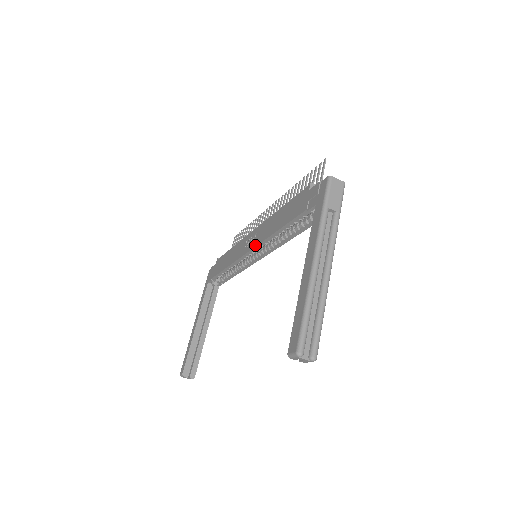
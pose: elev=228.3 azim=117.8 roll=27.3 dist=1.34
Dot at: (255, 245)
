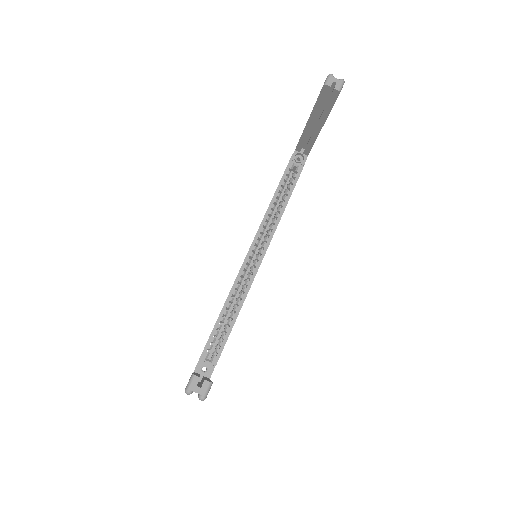
Dot at: (254, 238)
